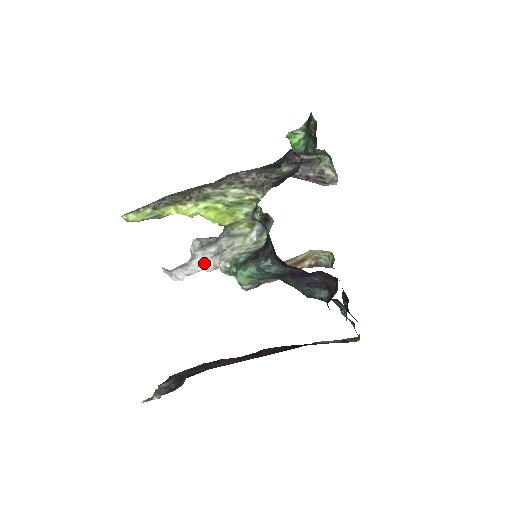
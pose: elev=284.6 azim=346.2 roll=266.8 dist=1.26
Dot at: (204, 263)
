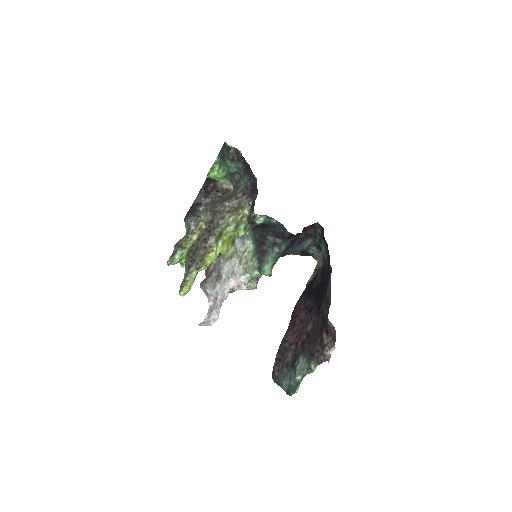
Dot at: (224, 293)
